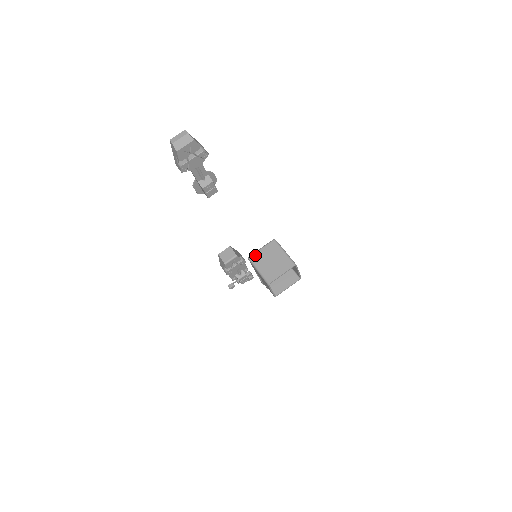
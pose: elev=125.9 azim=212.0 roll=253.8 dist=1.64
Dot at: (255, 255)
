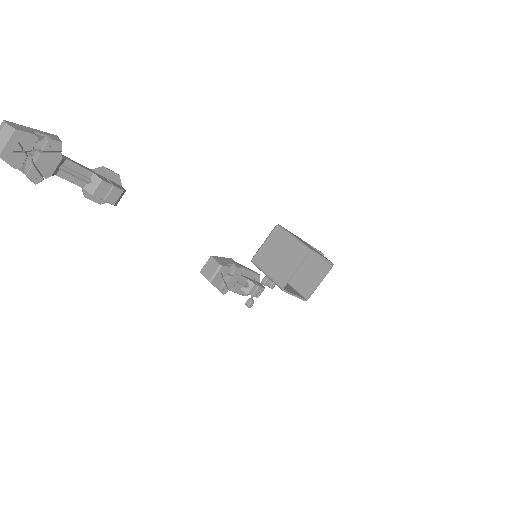
Dot at: (258, 255)
